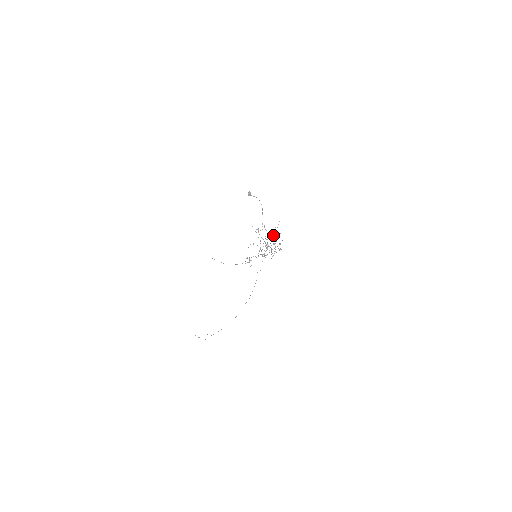
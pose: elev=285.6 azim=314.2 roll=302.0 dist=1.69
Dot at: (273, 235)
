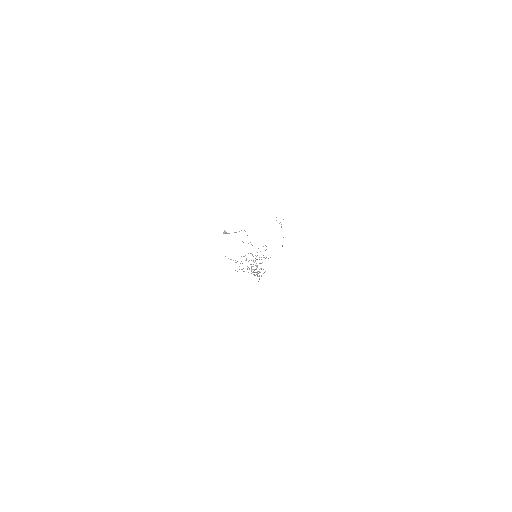
Dot at: occluded
